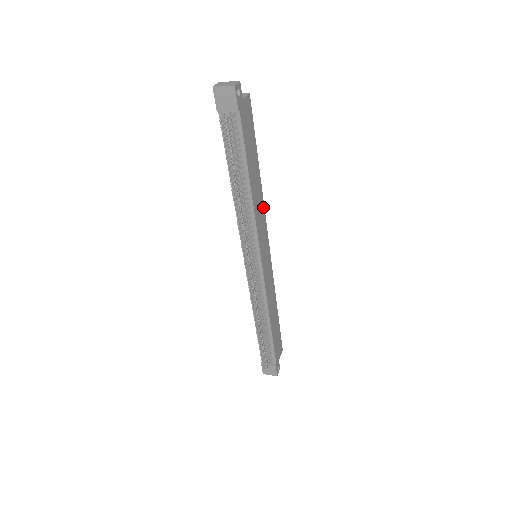
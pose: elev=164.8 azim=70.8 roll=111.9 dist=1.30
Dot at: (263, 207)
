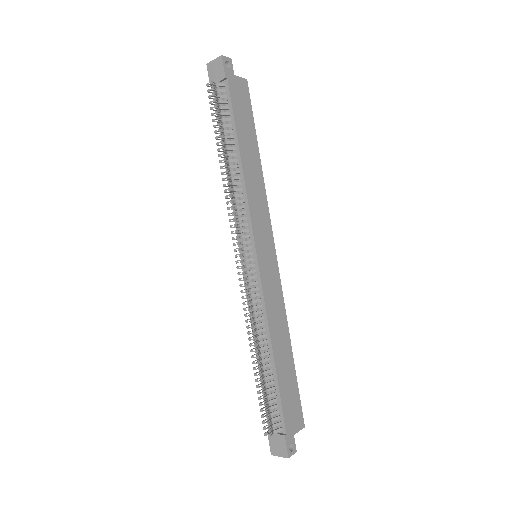
Dot at: (265, 198)
